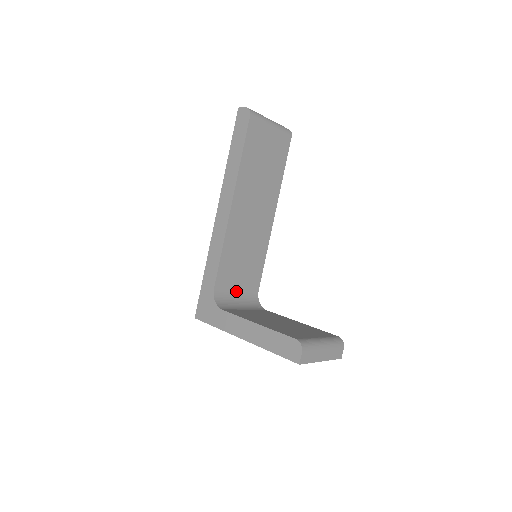
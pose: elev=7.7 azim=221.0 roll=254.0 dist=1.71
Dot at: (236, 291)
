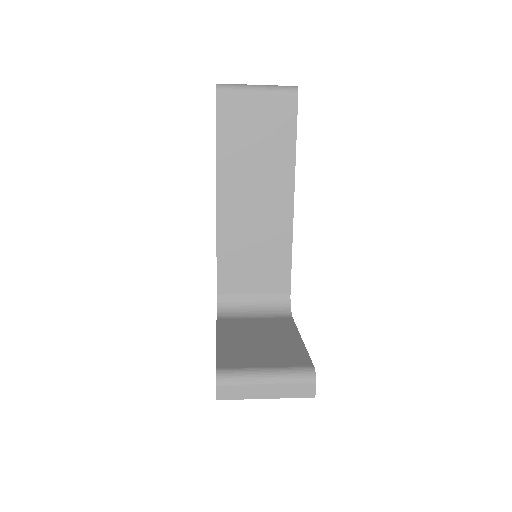
Dot at: (252, 295)
